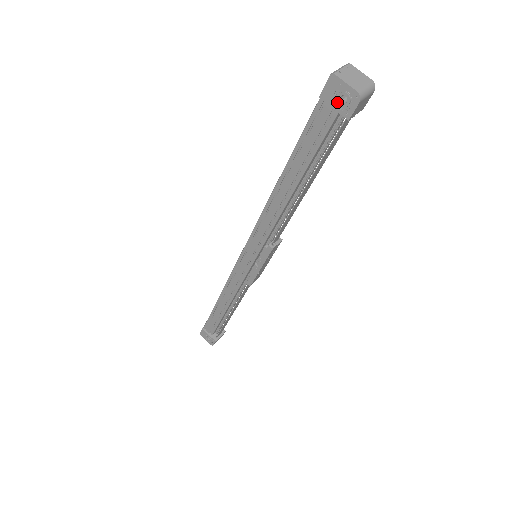
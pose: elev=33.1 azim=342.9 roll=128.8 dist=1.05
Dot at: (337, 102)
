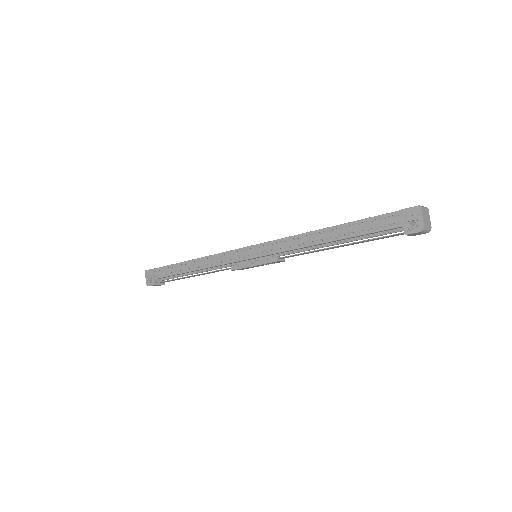
Dot at: (408, 221)
